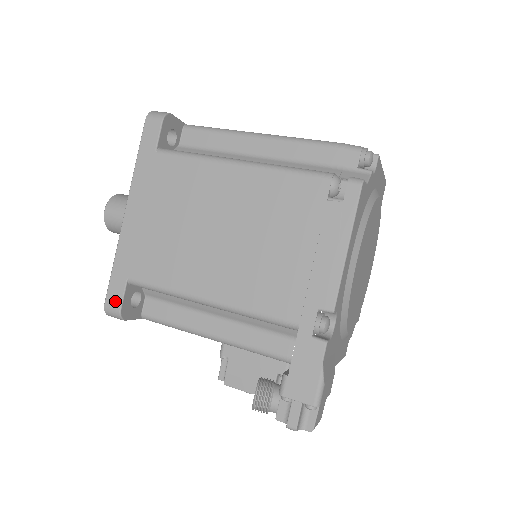
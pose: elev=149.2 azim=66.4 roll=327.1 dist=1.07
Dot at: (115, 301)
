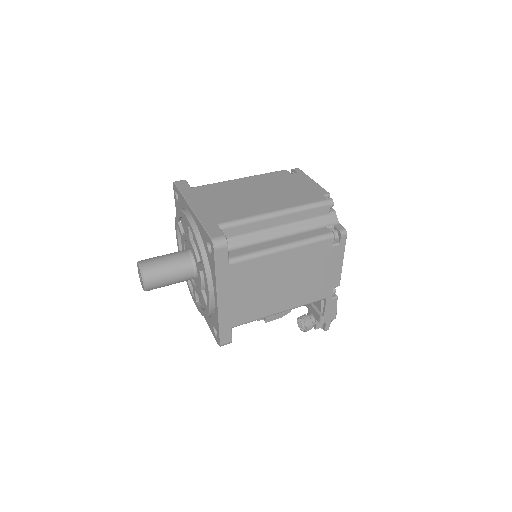
Dot at: (227, 340)
